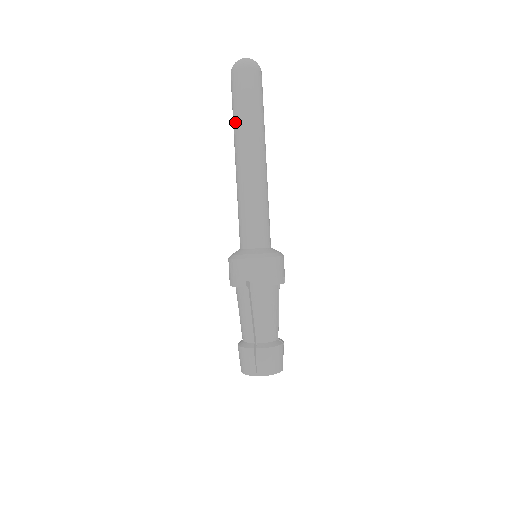
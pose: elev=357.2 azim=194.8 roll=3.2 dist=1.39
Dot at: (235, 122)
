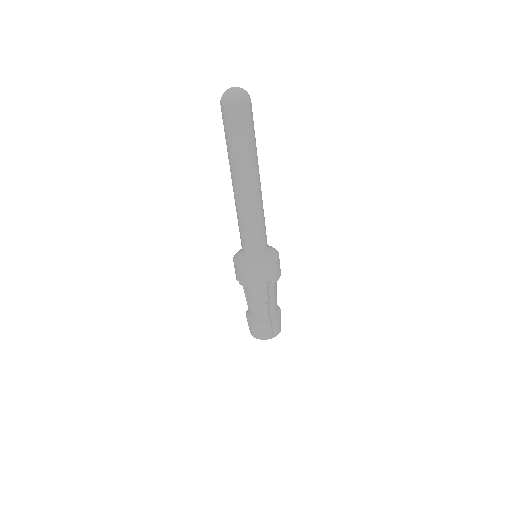
Dot at: (237, 155)
